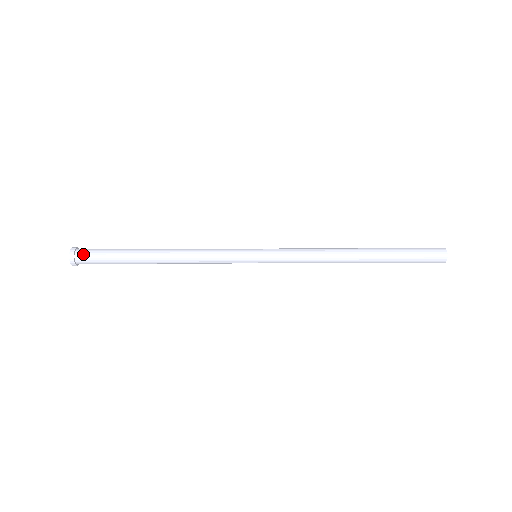
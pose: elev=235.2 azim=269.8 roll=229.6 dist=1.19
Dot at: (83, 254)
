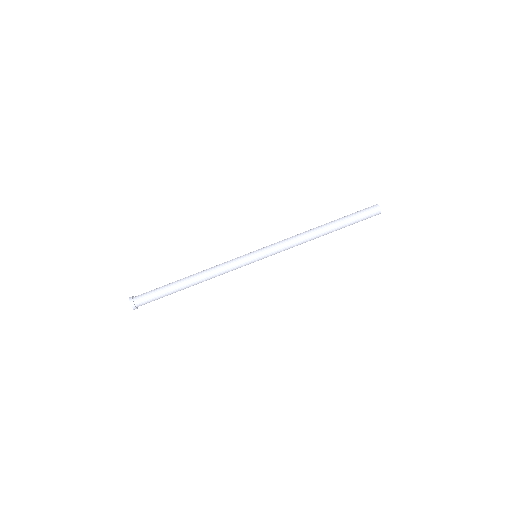
Dot at: (139, 296)
